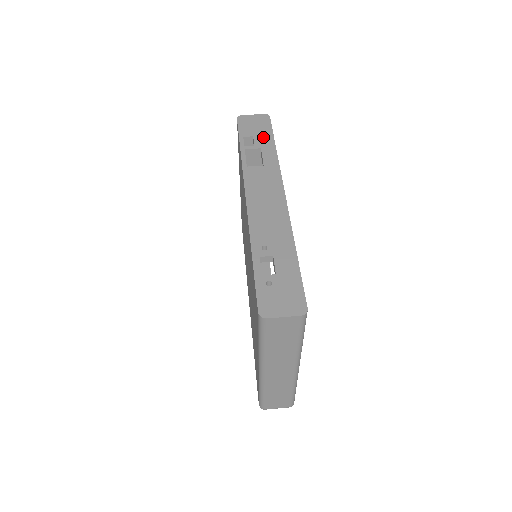
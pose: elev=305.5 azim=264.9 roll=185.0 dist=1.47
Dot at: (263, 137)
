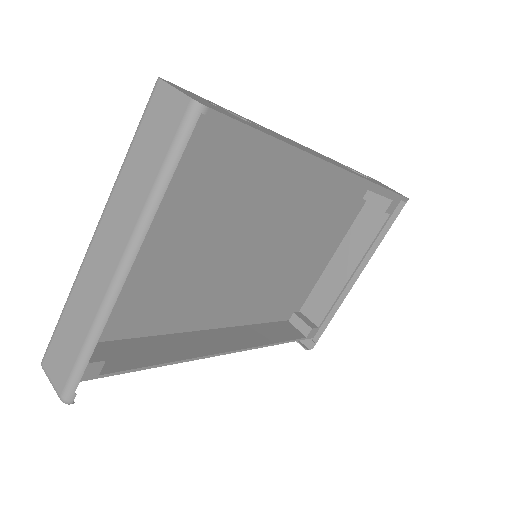
Dot at: (382, 185)
